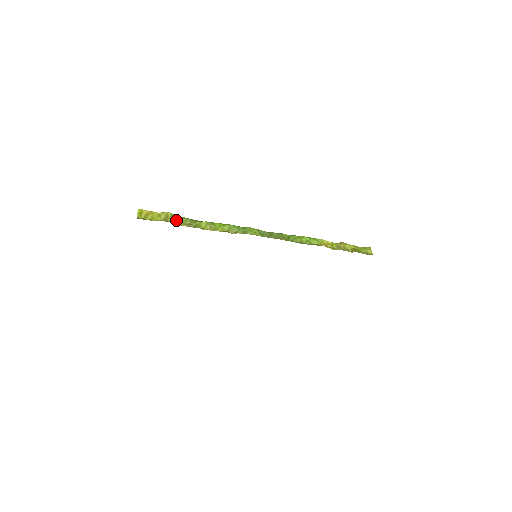
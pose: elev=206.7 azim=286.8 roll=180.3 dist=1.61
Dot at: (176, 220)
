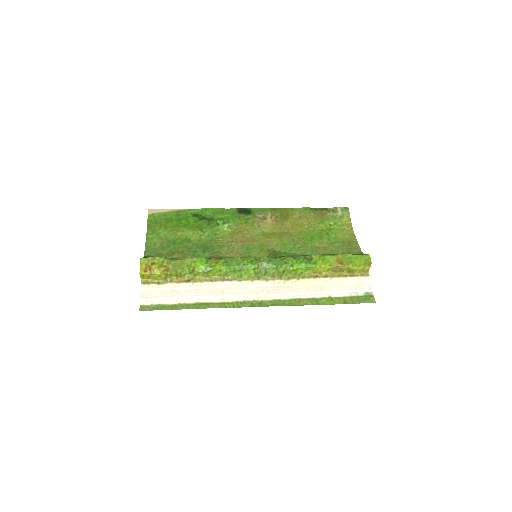
Dot at: (176, 276)
